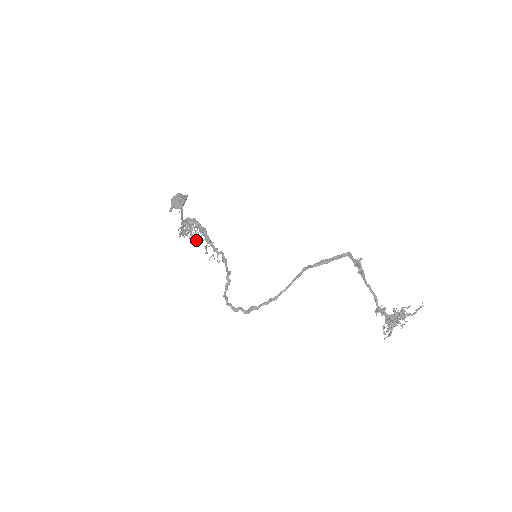
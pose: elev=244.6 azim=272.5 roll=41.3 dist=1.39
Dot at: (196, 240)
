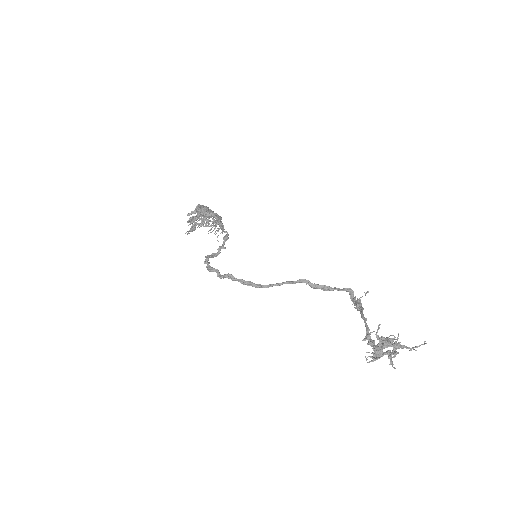
Dot at: occluded
